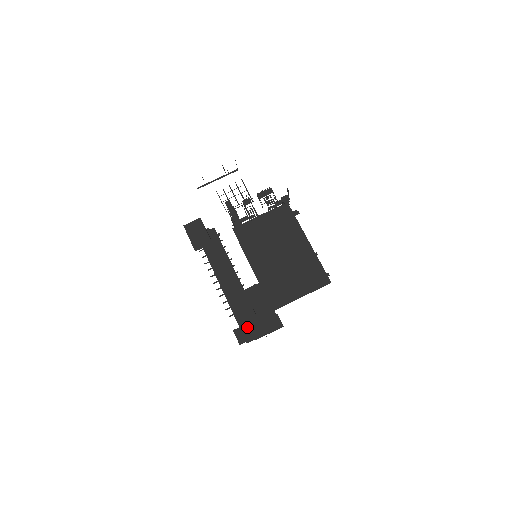
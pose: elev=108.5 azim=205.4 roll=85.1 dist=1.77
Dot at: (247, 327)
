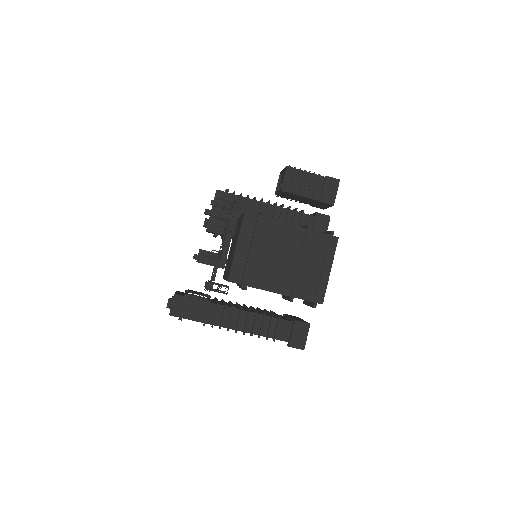
Dot at: occluded
